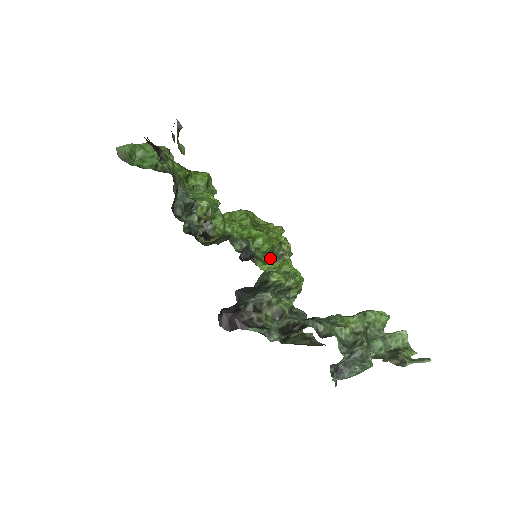
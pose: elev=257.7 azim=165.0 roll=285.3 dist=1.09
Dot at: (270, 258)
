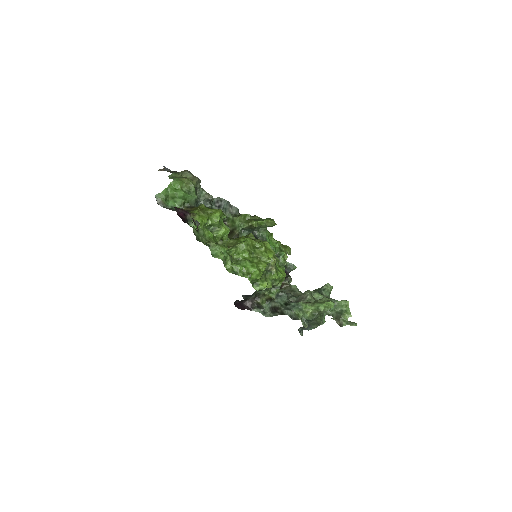
Dot at: (261, 280)
